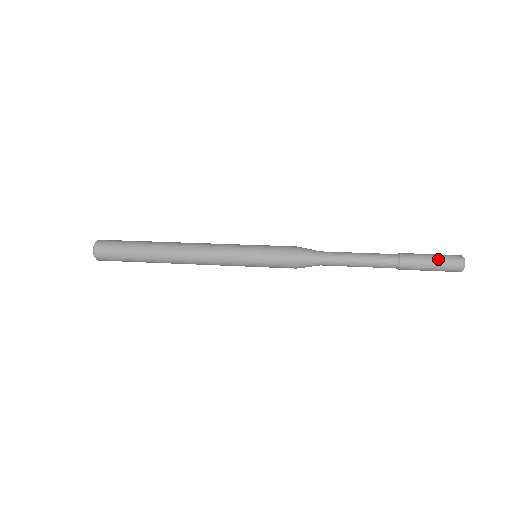
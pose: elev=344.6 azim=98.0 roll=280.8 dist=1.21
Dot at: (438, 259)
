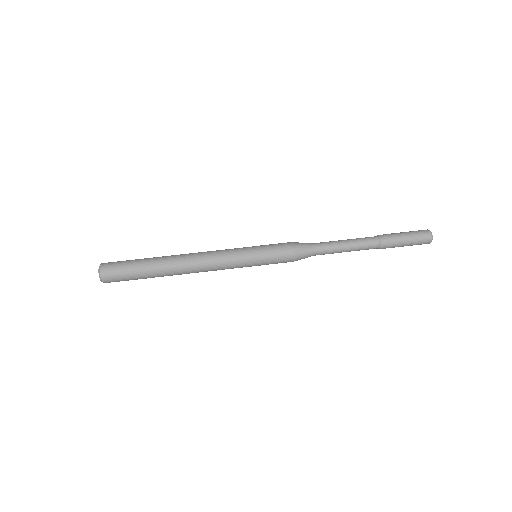
Dot at: (412, 239)
